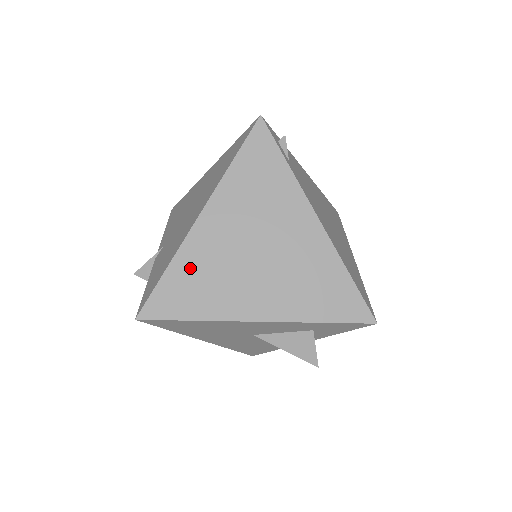
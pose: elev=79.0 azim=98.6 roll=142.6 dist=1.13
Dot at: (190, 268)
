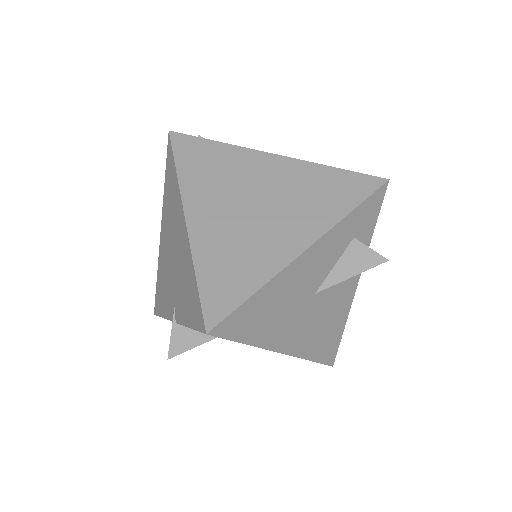
Dot at: (214, 257)
